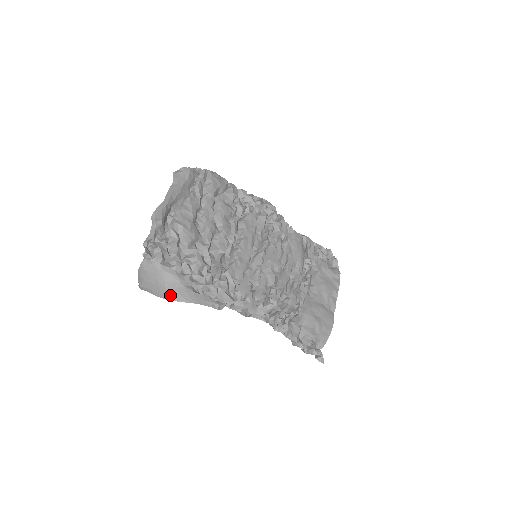
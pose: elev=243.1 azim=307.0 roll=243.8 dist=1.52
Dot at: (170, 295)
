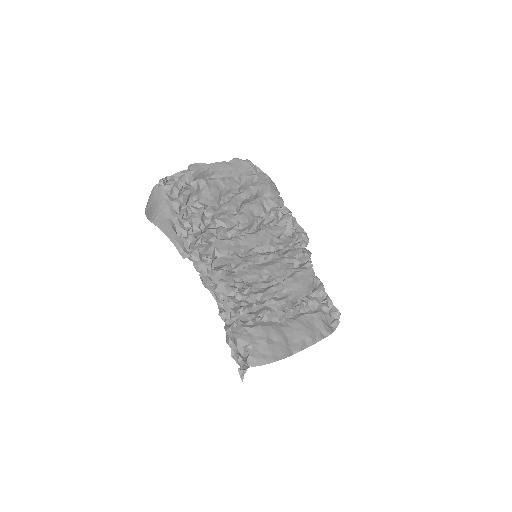
Dot at: (153, 218)
